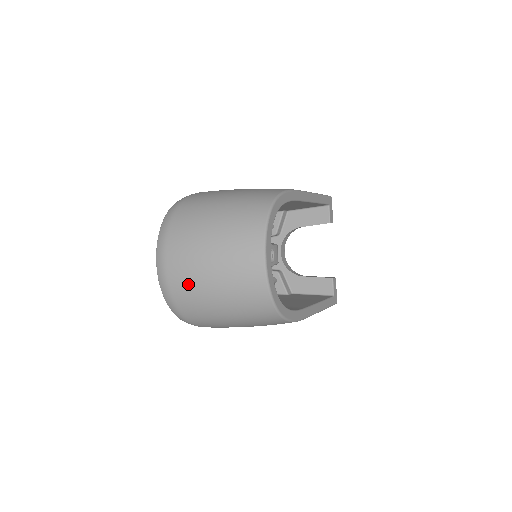
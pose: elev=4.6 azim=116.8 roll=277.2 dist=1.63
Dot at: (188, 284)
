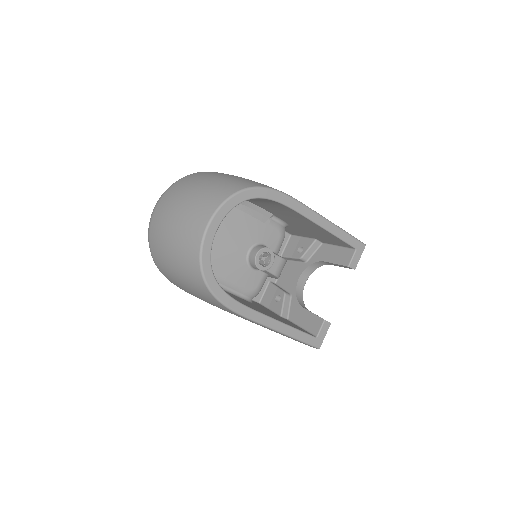
Dot at: (159, 226)
